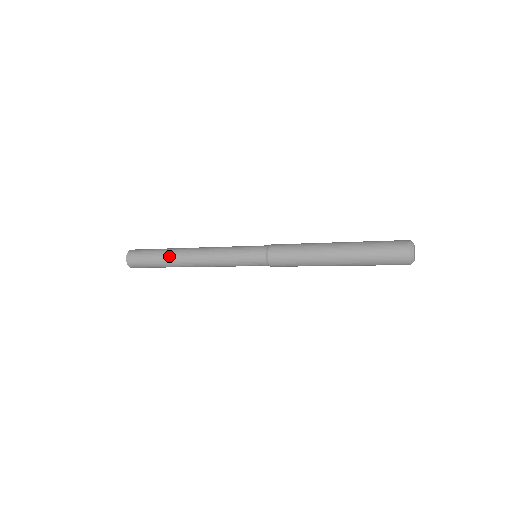
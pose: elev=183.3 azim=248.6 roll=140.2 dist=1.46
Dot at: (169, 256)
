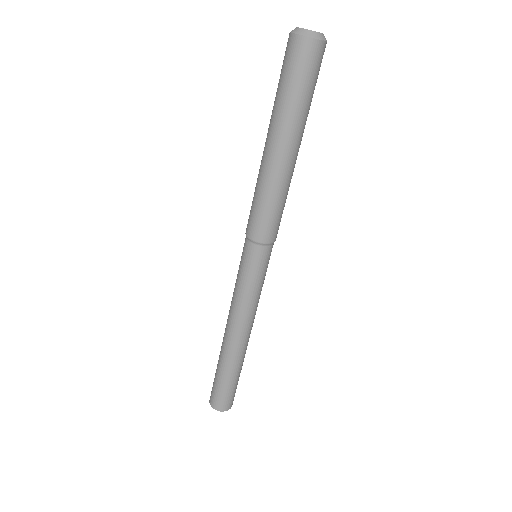
Dot at: (222, 359)
